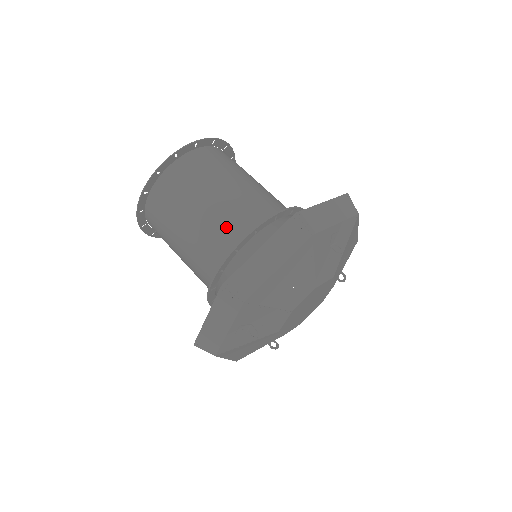
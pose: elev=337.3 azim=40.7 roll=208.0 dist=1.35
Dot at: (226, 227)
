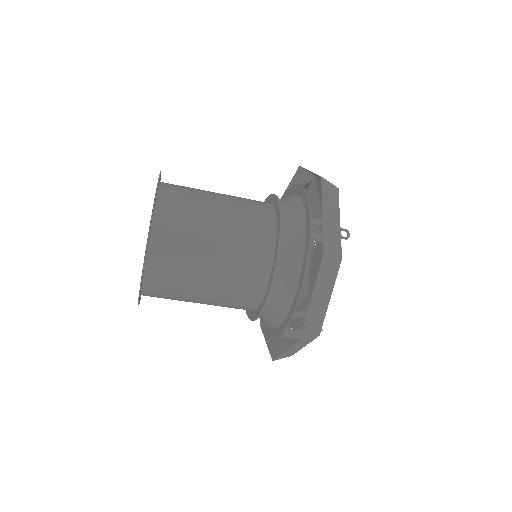
Dot at: (245, 276)
